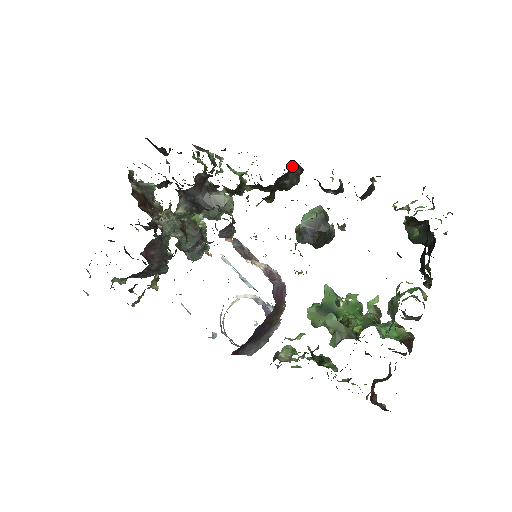
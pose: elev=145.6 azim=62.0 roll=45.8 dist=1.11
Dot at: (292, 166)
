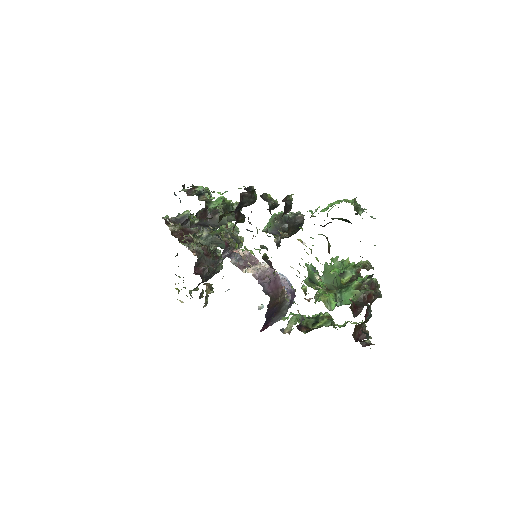
Dot at: (240, 197)
